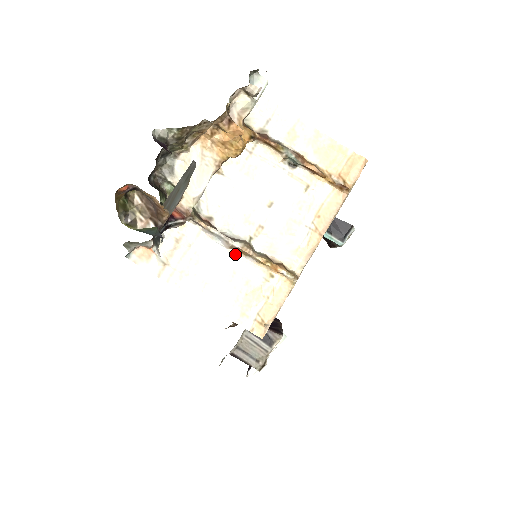
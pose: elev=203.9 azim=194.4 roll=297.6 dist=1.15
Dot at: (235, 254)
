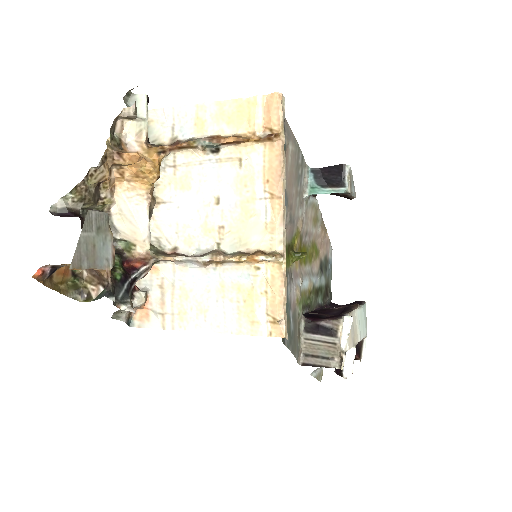
Dot at: (213, 268)
